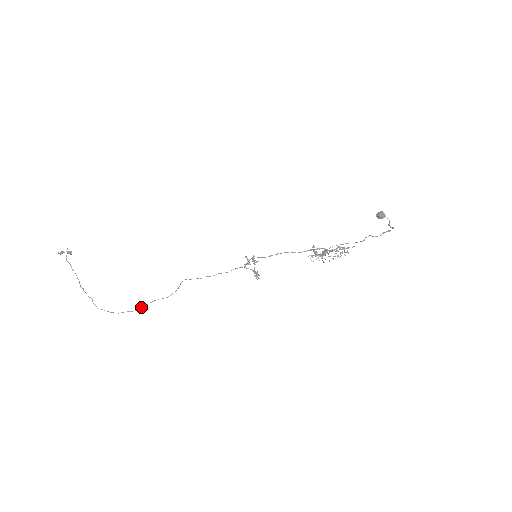
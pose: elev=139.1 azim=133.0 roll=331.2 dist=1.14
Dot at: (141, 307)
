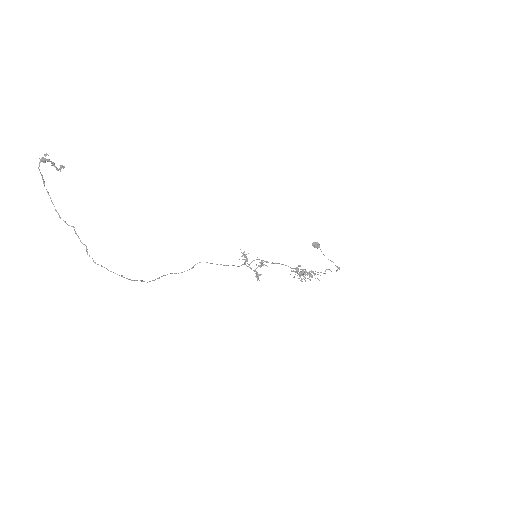
Dot at: occluded
